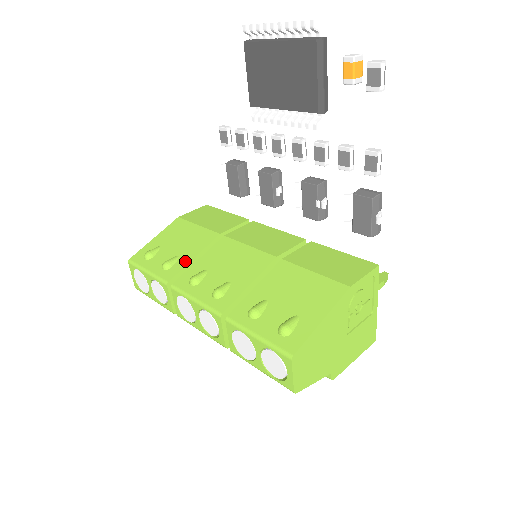
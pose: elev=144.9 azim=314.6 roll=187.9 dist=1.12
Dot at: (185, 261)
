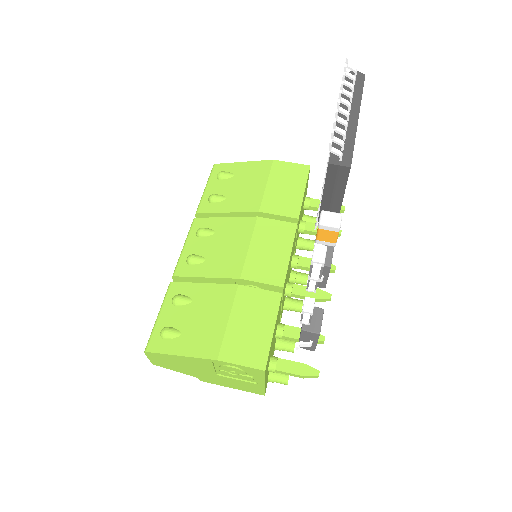
Dot at: (221, 208)
